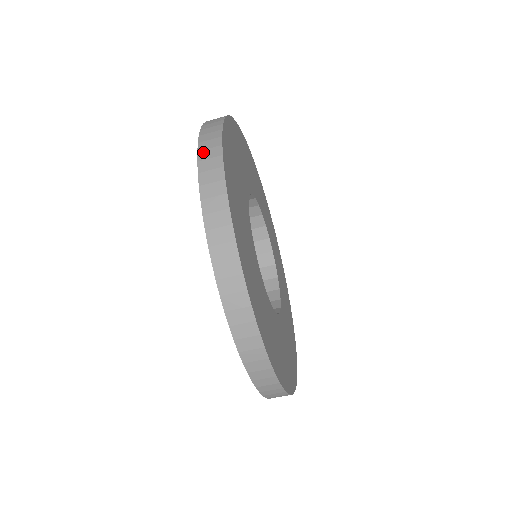
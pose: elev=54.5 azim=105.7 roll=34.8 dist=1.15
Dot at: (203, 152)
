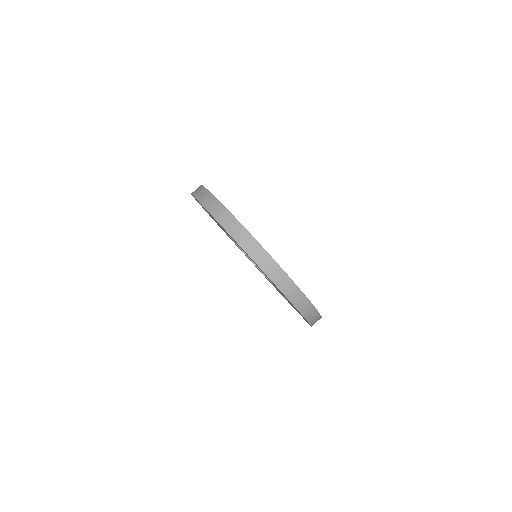
Dot at: occluded
